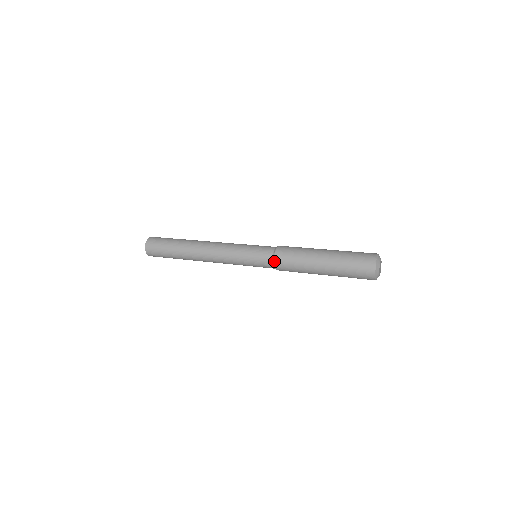
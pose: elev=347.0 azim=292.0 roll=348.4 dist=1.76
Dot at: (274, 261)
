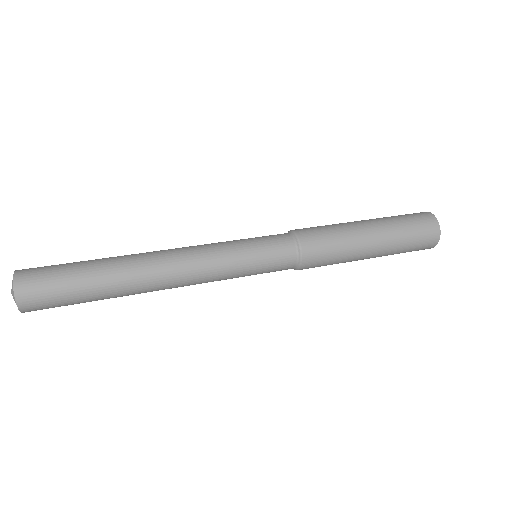
Dot at: (301, 249)
